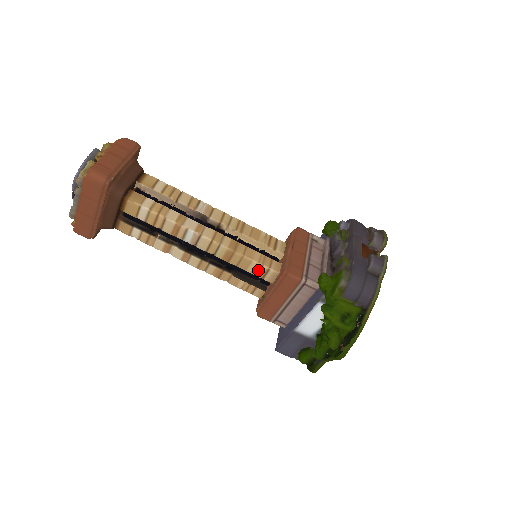
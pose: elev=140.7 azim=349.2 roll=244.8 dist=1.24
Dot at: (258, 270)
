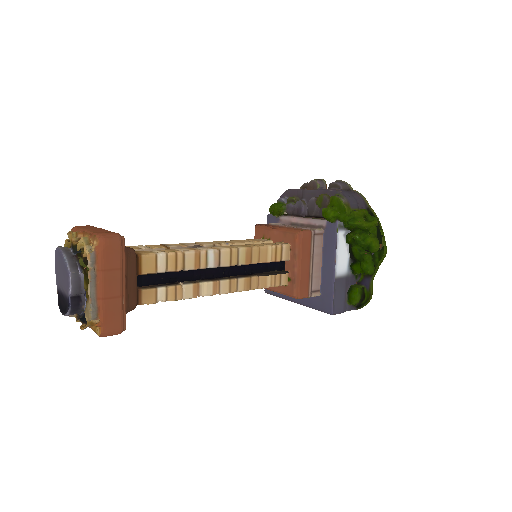
Dot at: (275, 253)
